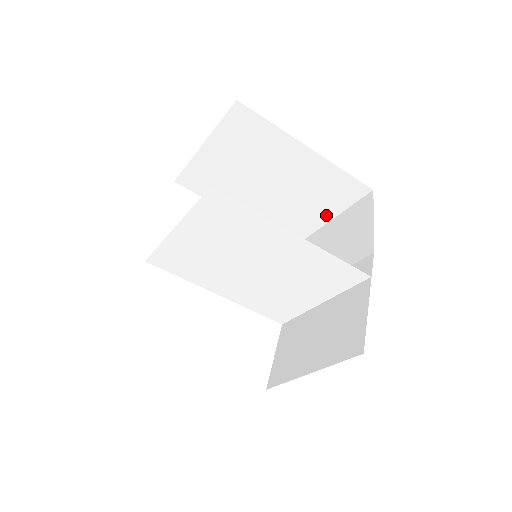
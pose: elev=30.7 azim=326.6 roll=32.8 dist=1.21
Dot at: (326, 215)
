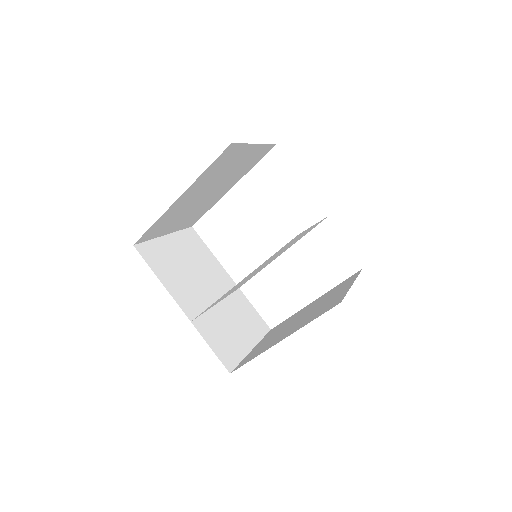
Dot at: (249, 150)
